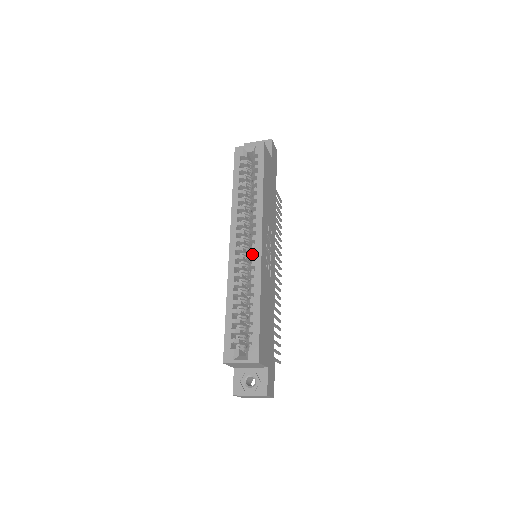
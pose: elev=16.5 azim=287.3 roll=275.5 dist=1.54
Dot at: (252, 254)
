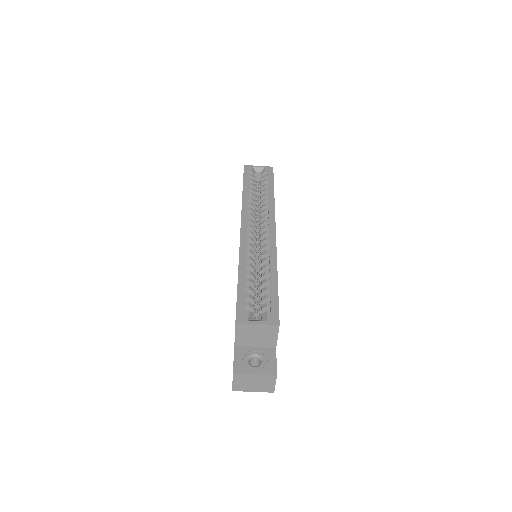
Dot at: (266, 237)
